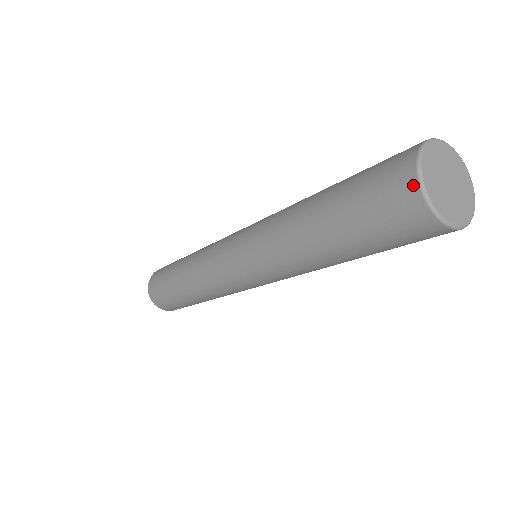
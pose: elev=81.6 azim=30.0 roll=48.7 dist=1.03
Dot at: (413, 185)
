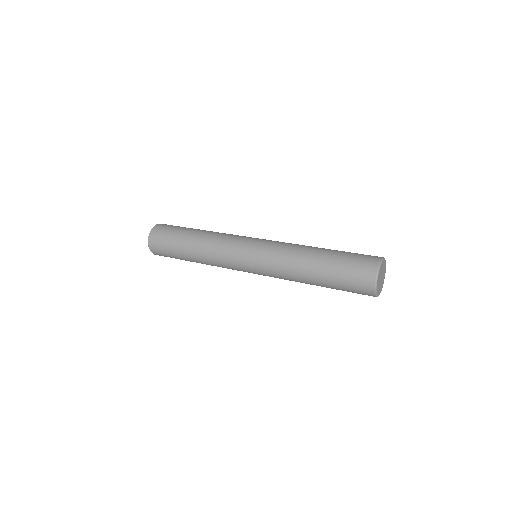
Dot at: (374, 272)
